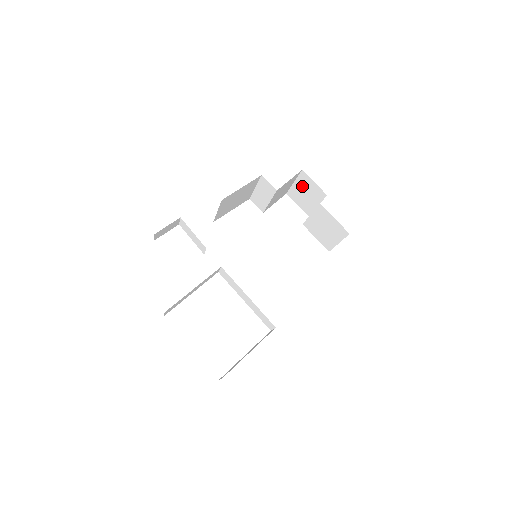
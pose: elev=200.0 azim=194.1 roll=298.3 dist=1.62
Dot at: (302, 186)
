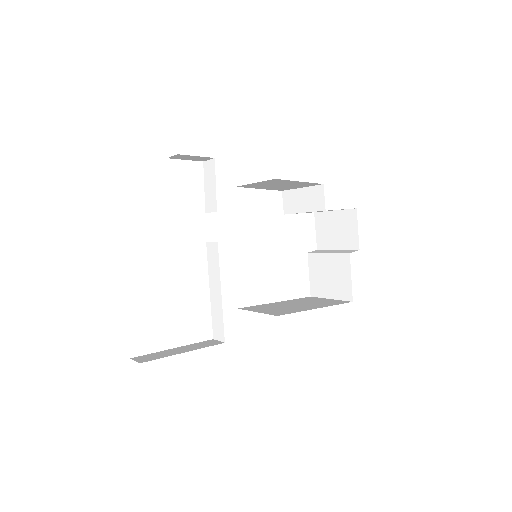
Dot at: (340, 221)
